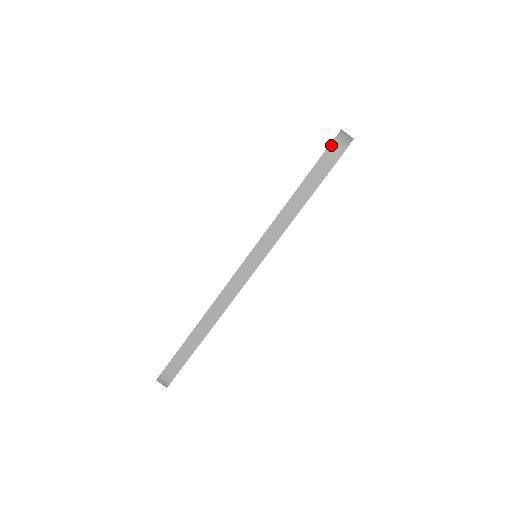
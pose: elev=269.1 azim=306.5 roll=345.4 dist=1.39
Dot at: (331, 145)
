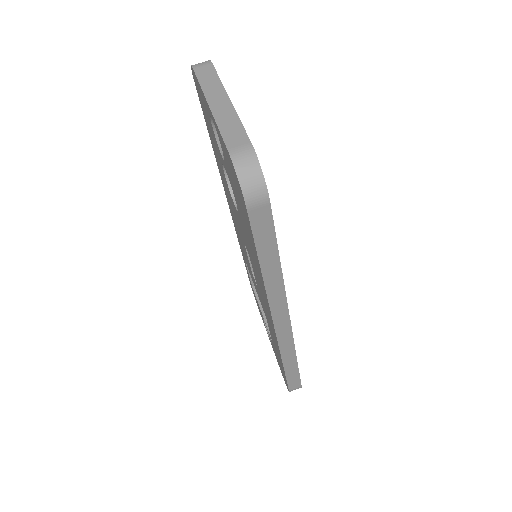
Dot at: (246, 199)
